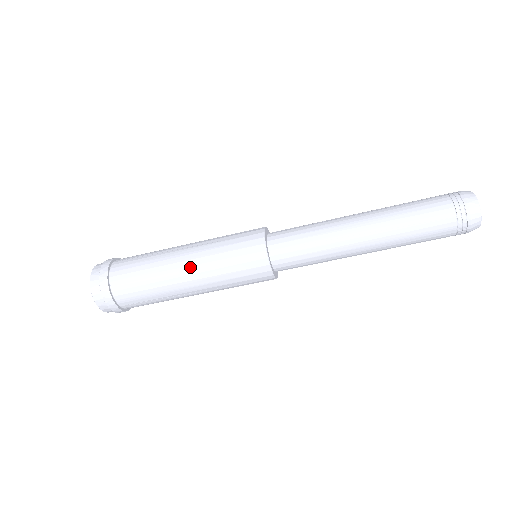
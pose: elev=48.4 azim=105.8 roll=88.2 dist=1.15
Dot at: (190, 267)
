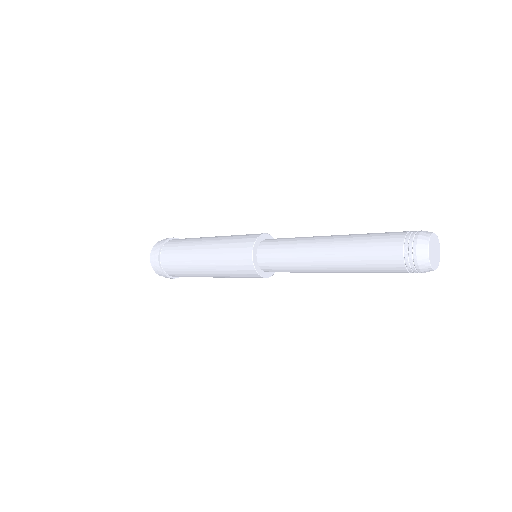
Dot at: occluded
